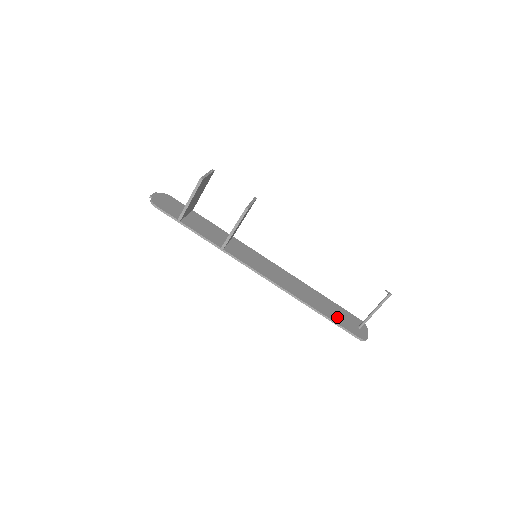
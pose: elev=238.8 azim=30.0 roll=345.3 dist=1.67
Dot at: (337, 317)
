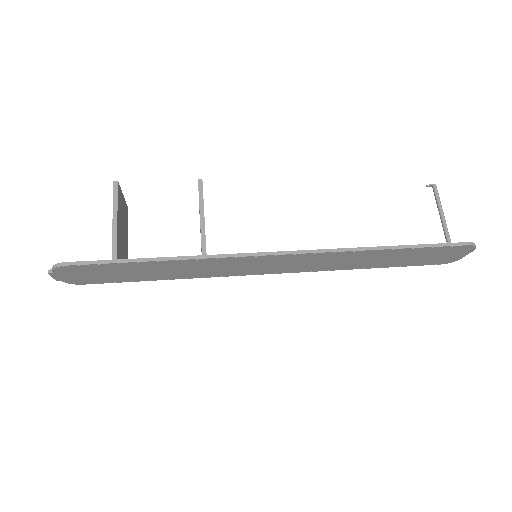
Dot at: occluded
